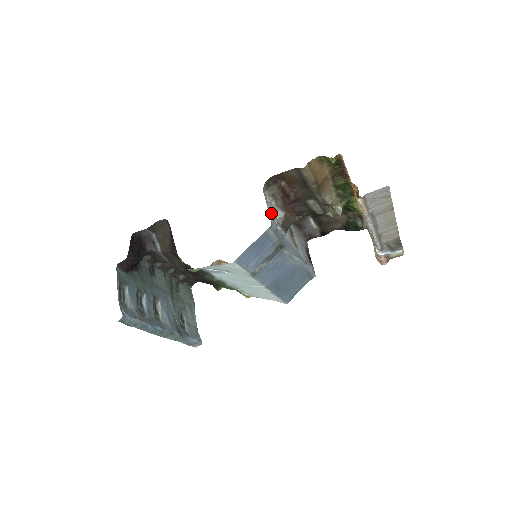
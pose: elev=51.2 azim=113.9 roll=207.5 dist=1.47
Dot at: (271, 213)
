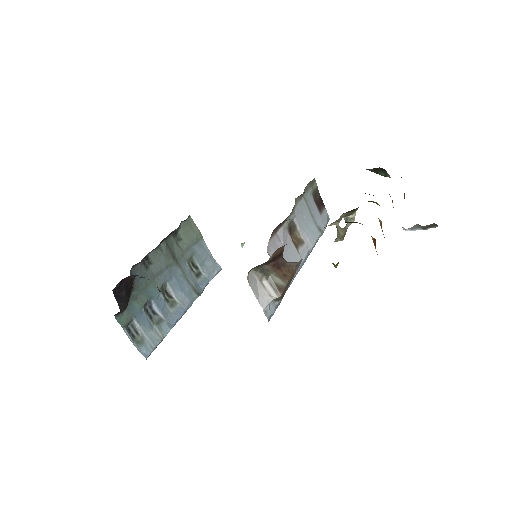
Dot at: (265, 307)
